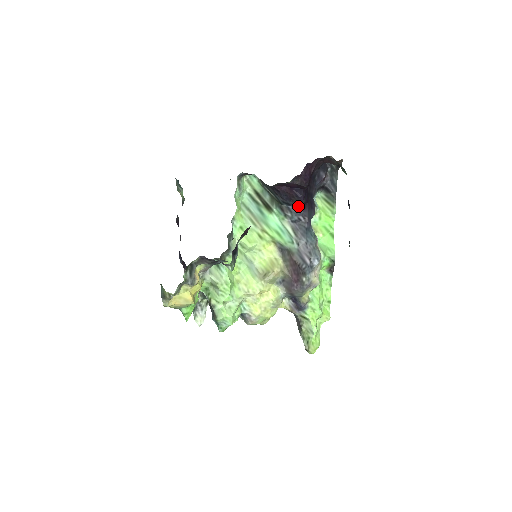
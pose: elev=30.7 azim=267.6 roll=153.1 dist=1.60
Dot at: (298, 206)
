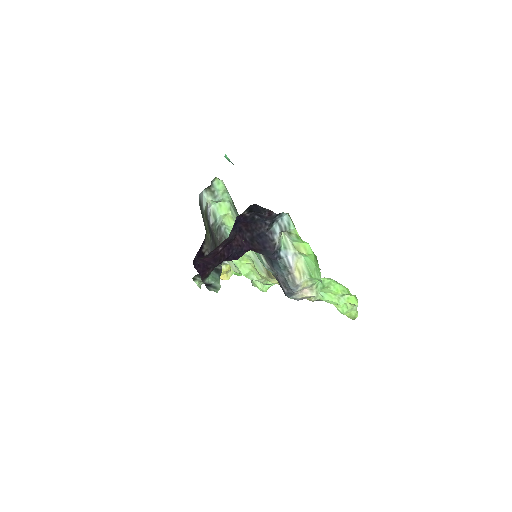
Dot at: occluded
